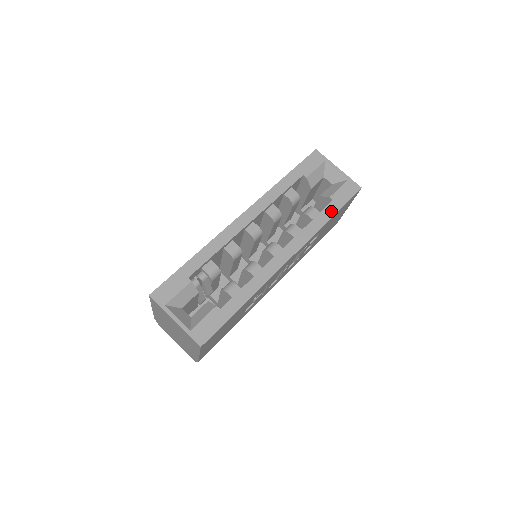
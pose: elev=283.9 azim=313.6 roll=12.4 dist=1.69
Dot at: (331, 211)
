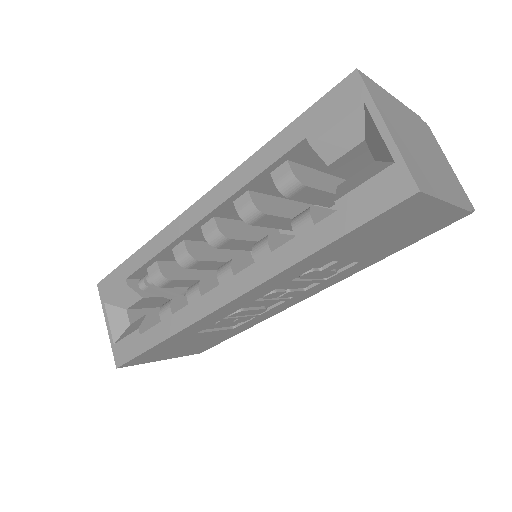
Dot at: (324, 235)
